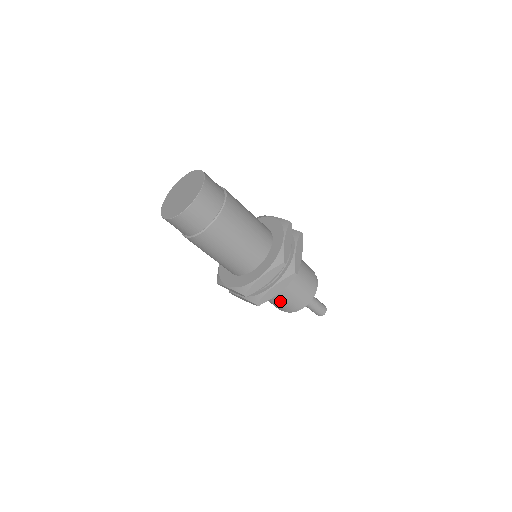
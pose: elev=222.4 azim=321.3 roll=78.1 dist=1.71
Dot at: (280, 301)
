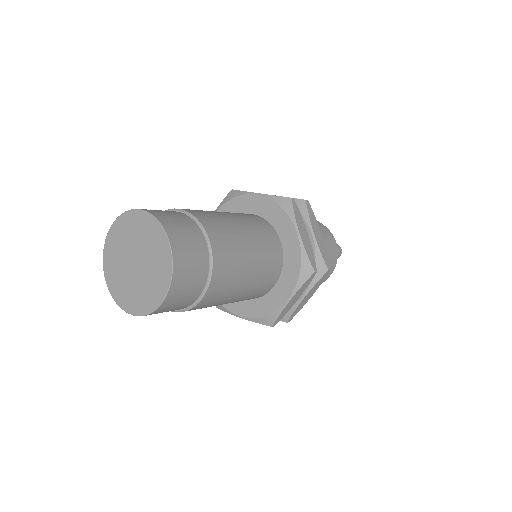
Dot at: occluded
